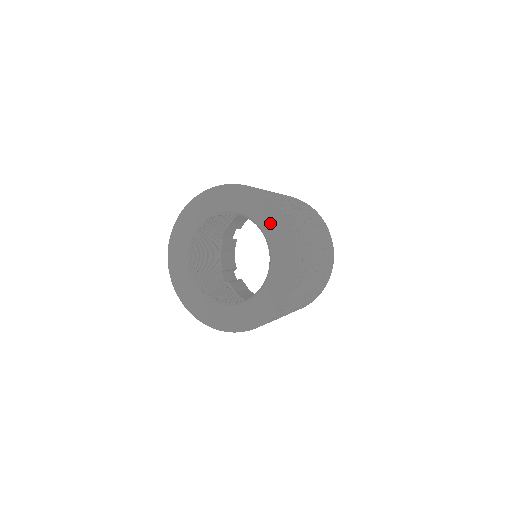
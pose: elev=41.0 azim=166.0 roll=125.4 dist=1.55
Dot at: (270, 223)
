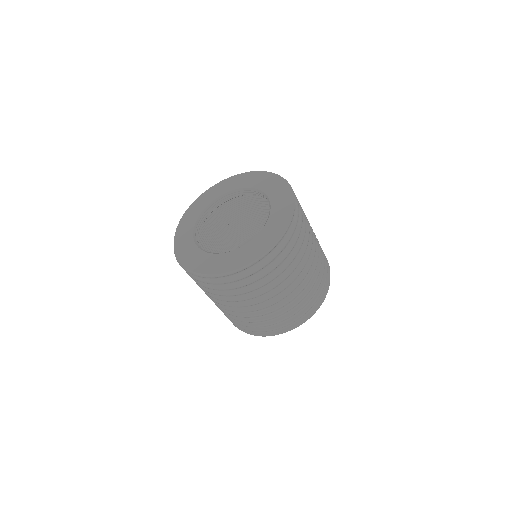
Dot at: (278, 194)
